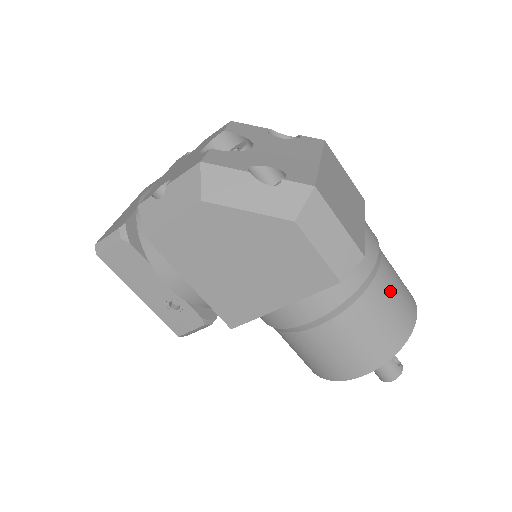
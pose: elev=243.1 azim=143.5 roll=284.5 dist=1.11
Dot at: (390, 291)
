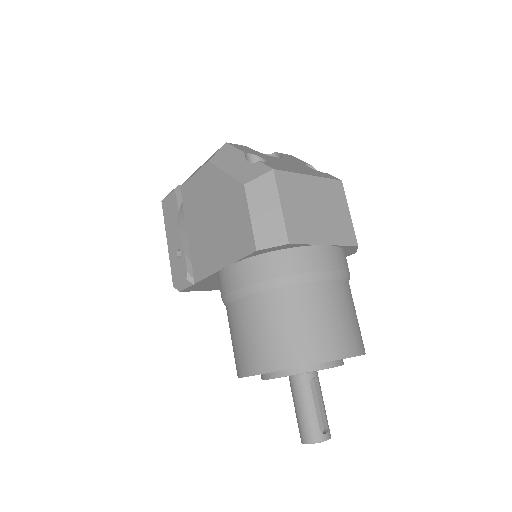
Dot at: (316, 308)
